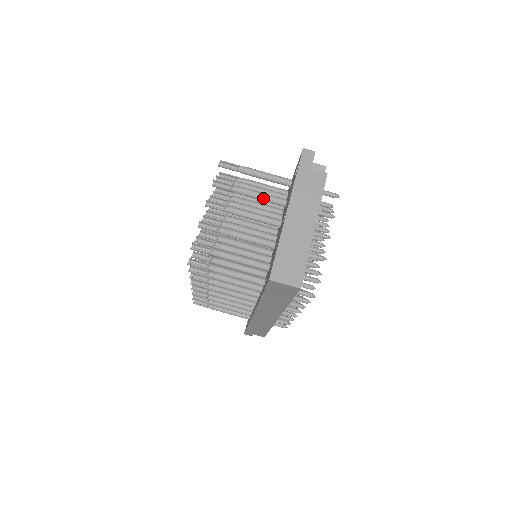
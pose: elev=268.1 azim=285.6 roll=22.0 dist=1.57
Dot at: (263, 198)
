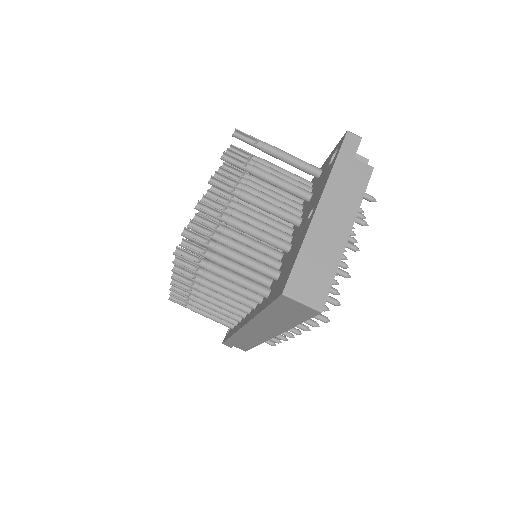
Dot at: (283, 186)
